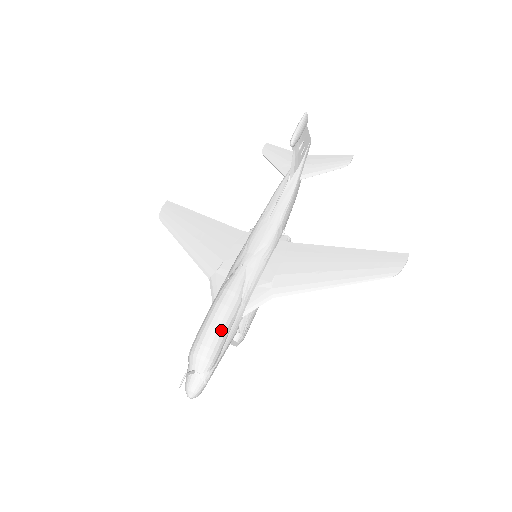
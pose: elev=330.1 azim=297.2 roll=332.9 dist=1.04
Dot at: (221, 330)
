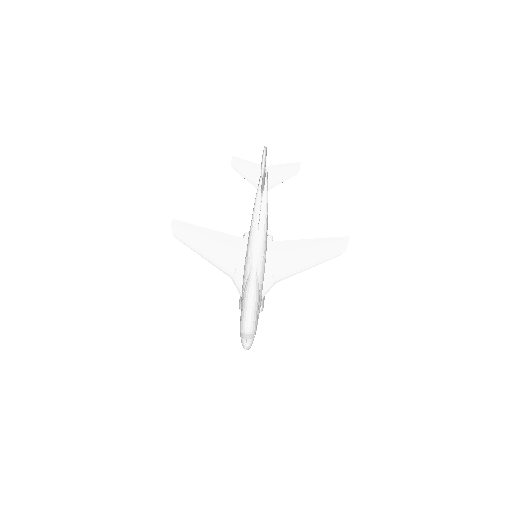
Dot at: (255, 315)
